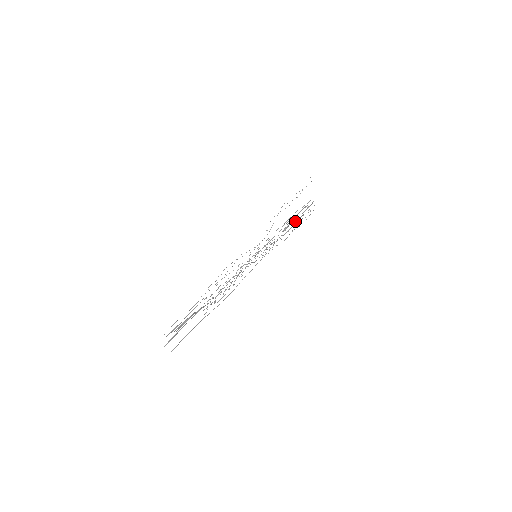
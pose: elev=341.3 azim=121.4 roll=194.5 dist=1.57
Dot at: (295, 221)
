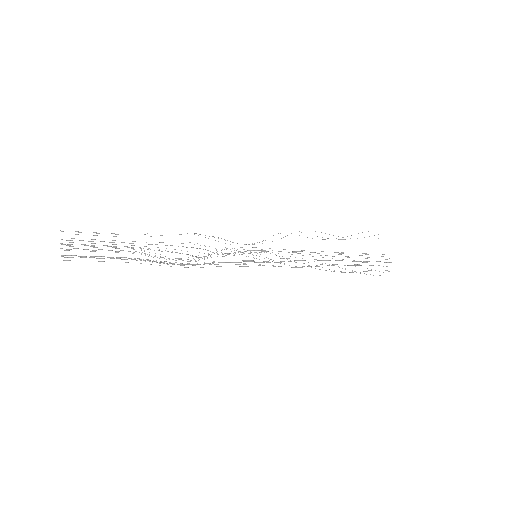
Dot at: occluded
